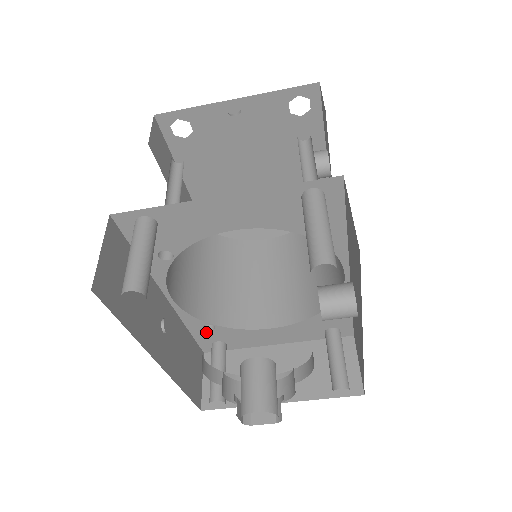
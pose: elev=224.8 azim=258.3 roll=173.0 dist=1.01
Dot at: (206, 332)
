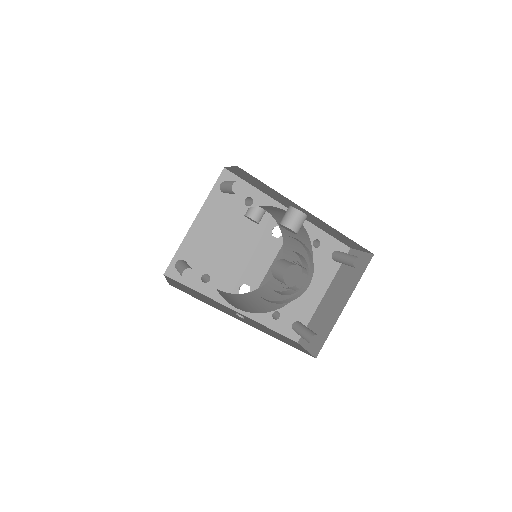
Dot at: (279, 321)
